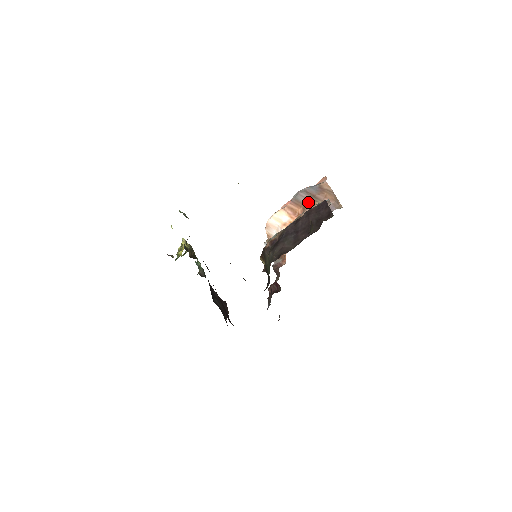
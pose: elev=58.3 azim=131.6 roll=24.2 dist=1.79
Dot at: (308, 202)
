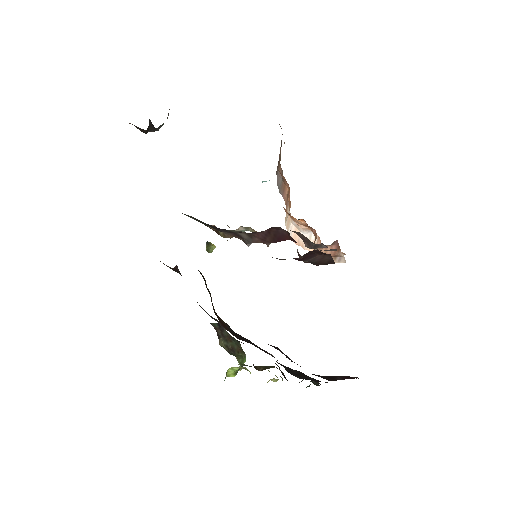
Dot at: (281, 172)
